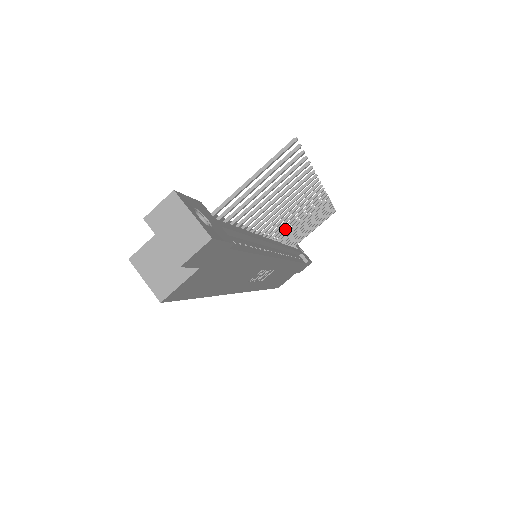
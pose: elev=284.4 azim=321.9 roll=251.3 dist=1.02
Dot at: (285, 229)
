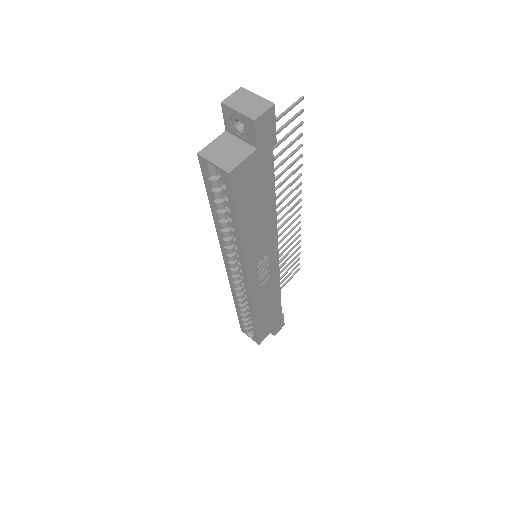
Dot at: occluded
